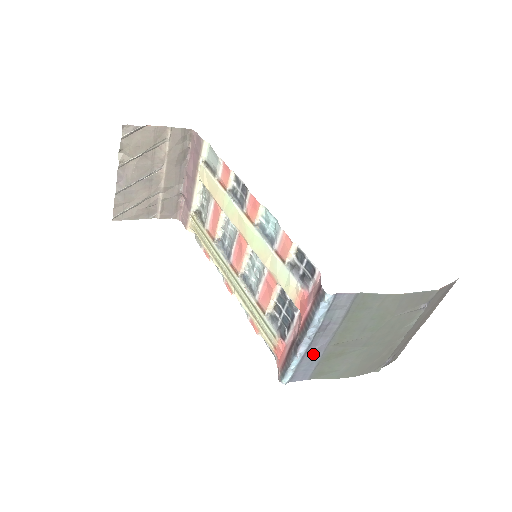
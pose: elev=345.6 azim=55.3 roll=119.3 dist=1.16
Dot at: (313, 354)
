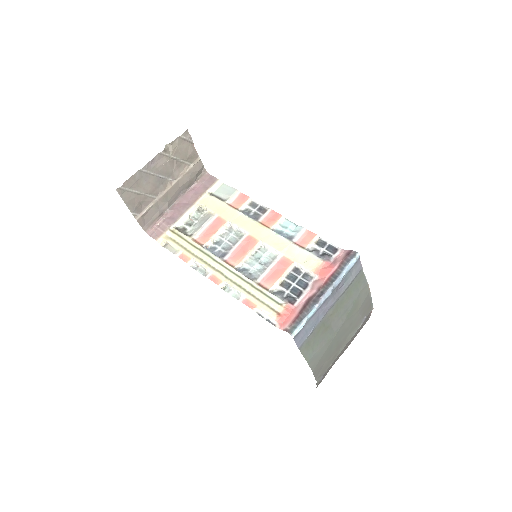
Dot at: (320, 314)
